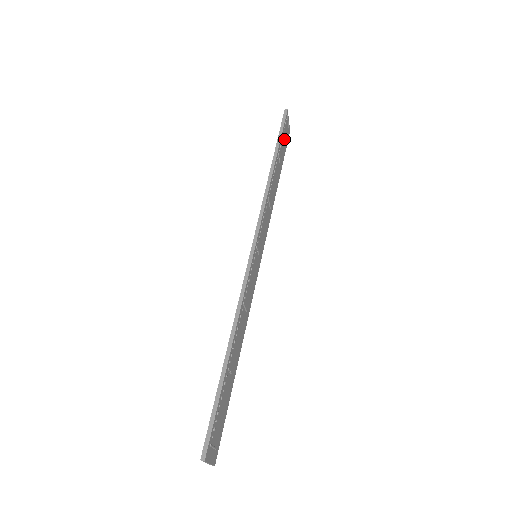
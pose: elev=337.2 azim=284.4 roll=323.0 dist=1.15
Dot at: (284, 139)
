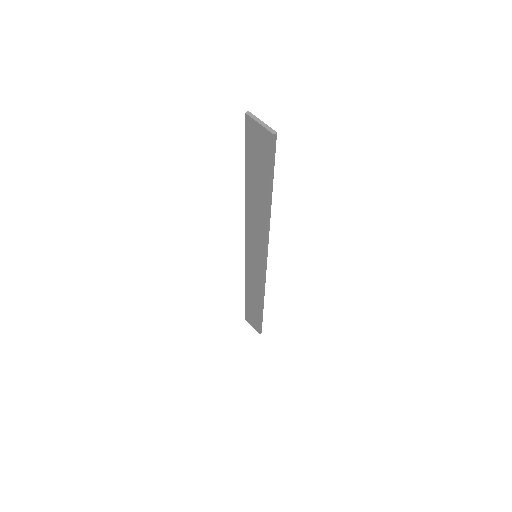
Dot at: (261, 152)
